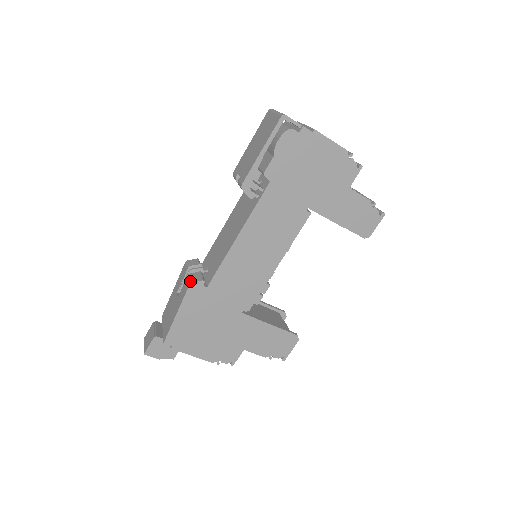
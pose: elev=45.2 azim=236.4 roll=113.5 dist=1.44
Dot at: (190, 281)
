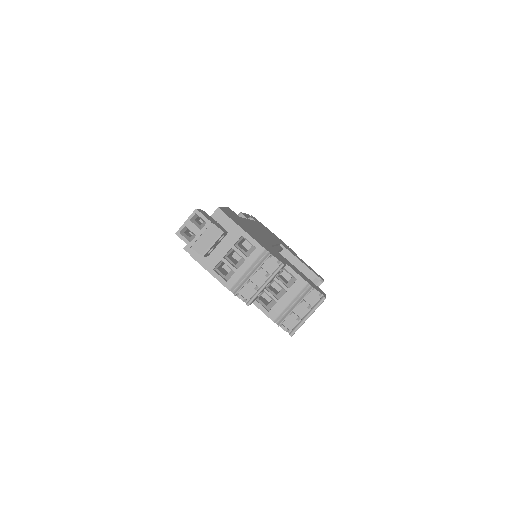
Dot at: occluded
